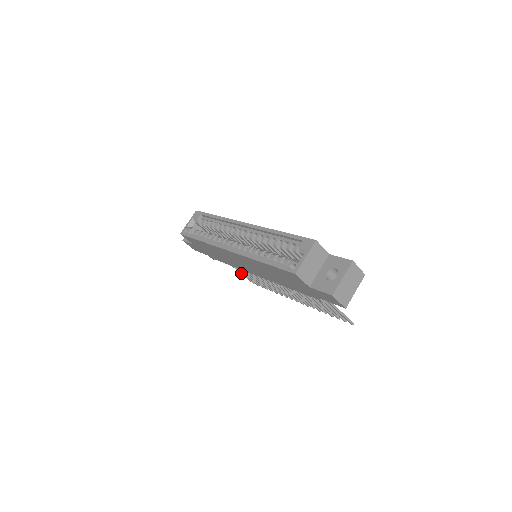
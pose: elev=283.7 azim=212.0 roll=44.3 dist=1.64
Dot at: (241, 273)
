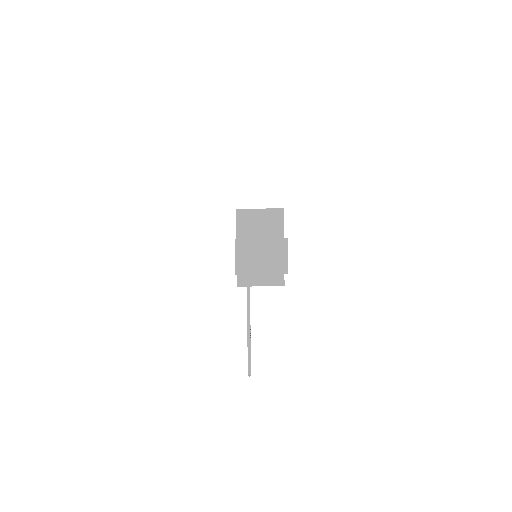
Dot at: occluded
